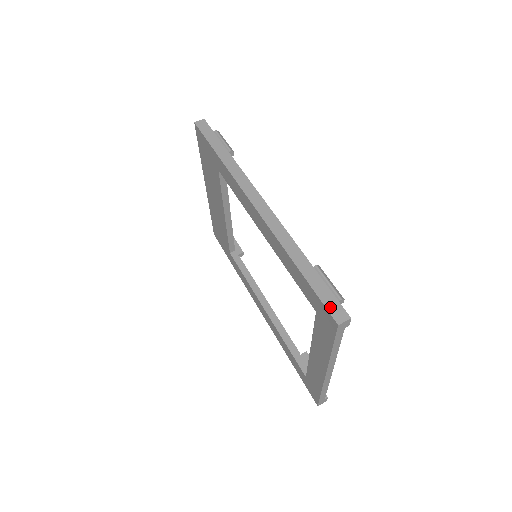
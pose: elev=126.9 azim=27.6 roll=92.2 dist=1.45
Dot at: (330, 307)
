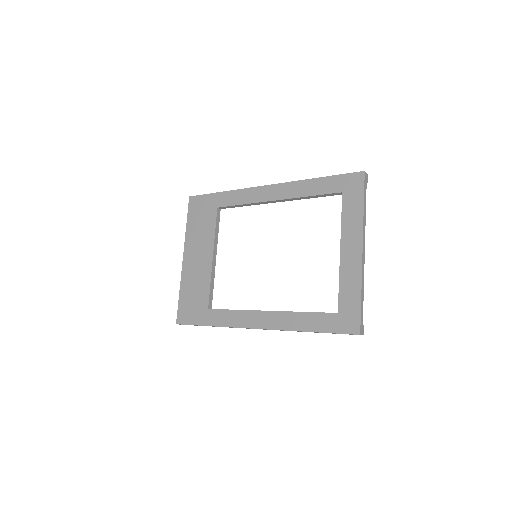
Dot at: (353, 173)
